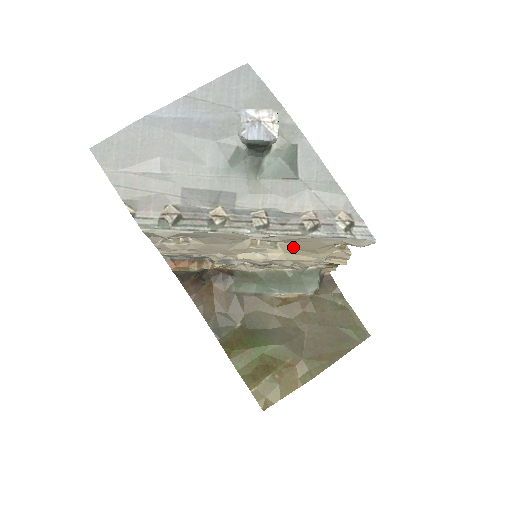
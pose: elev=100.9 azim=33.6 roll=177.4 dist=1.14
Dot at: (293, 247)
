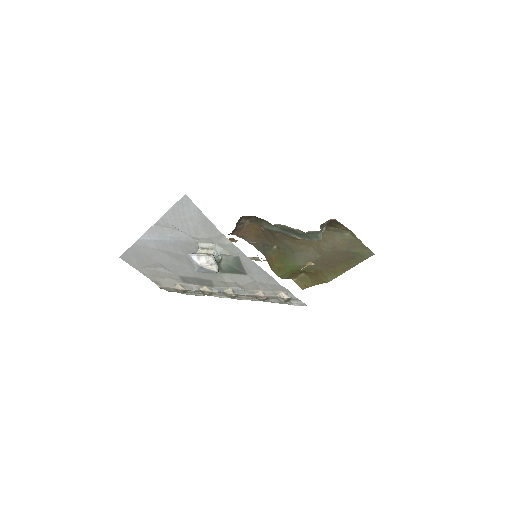
Dot at: occluded
